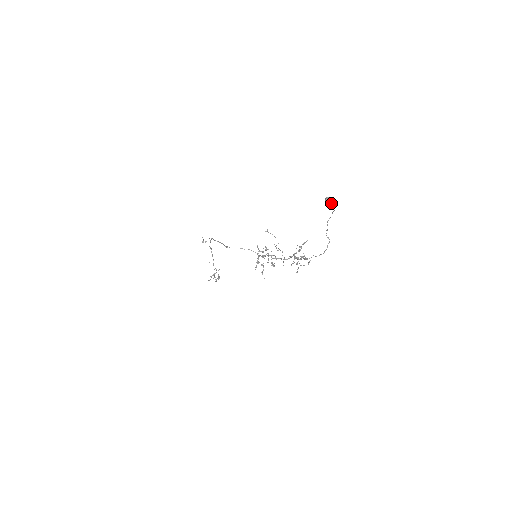
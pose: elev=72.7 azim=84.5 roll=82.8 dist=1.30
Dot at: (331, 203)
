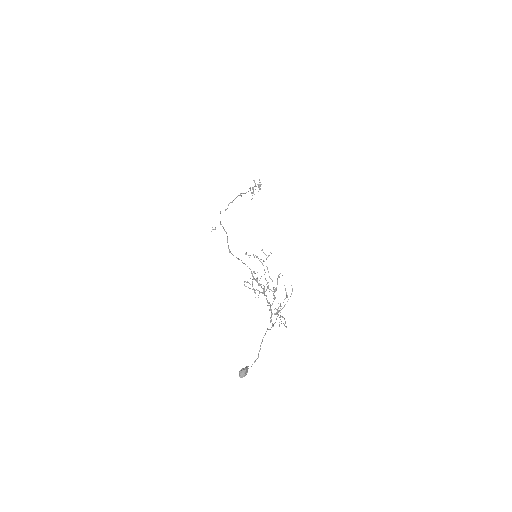
Dot at: (246, 374)
